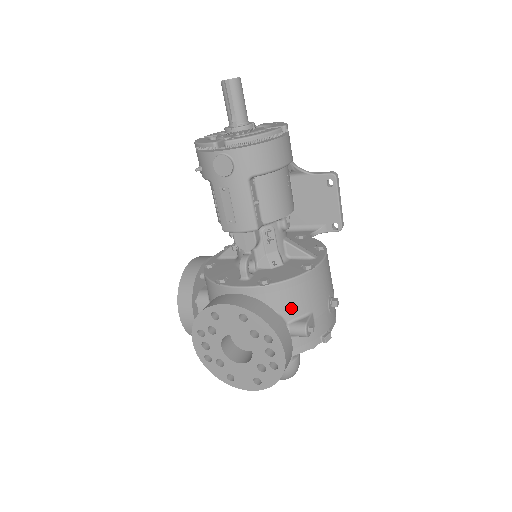
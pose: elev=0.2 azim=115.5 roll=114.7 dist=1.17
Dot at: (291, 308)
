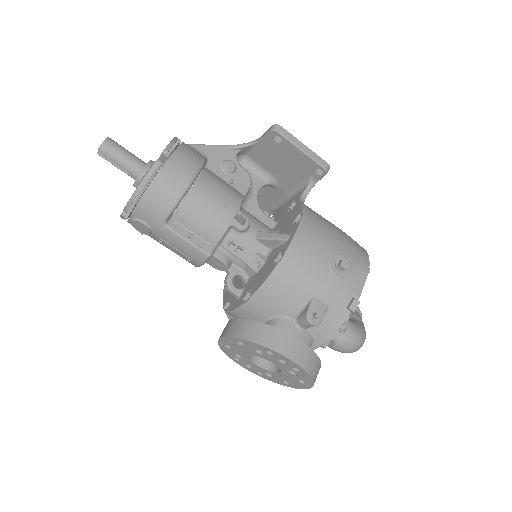
Dot at: (286, 306)
